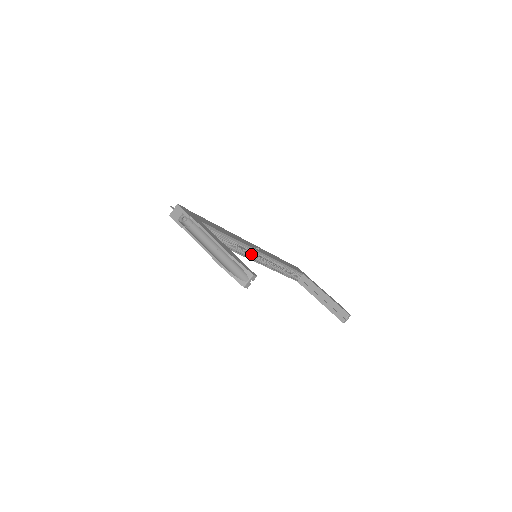
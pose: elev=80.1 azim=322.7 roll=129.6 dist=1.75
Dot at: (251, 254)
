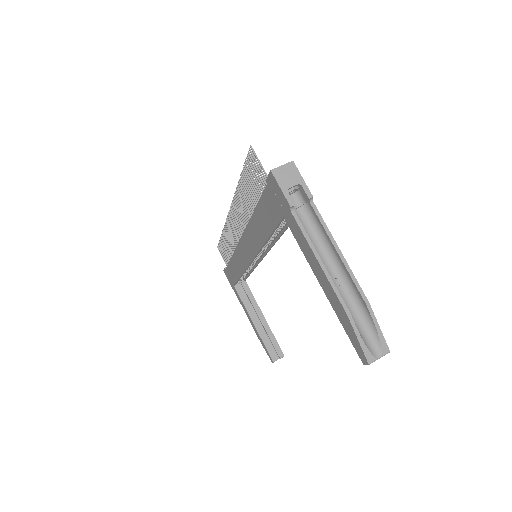
Dot at: occluded
